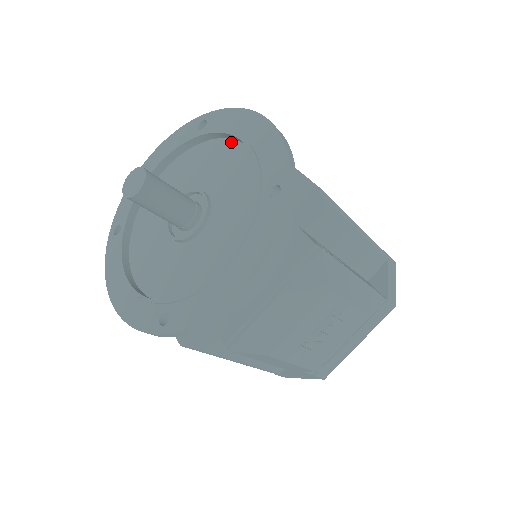
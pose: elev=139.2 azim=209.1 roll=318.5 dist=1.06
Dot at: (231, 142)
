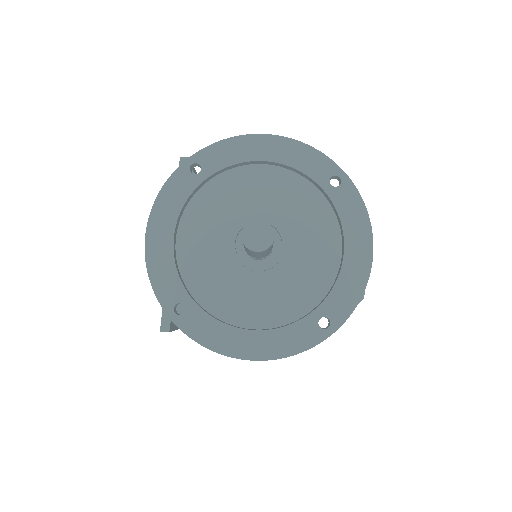
Dot at: (243, 169)
